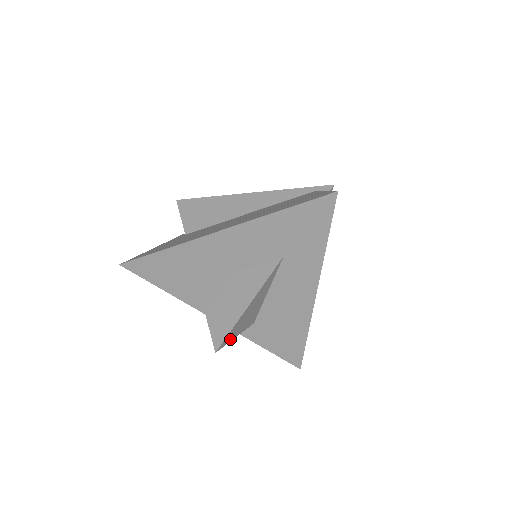
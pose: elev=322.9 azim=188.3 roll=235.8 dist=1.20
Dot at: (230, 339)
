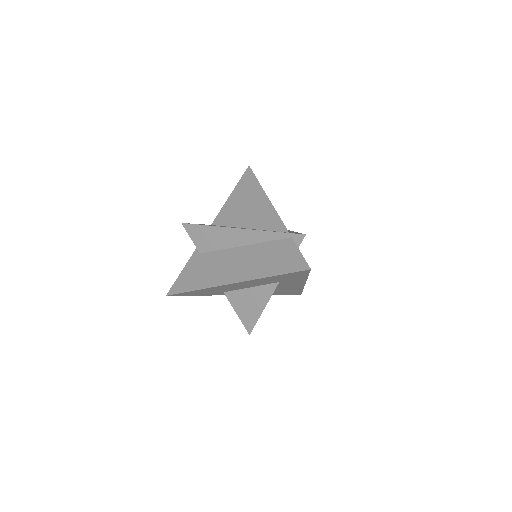
Dot at: occluded
